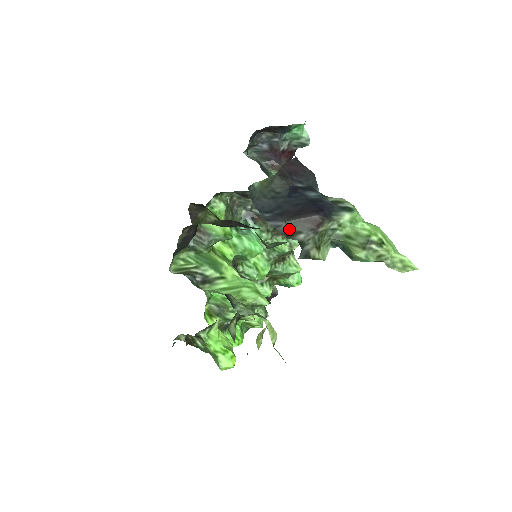
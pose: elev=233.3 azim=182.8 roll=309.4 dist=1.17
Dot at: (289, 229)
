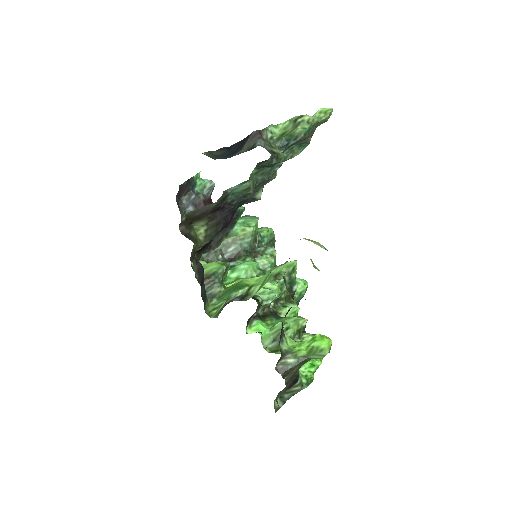
Dot at: (248, 148)
